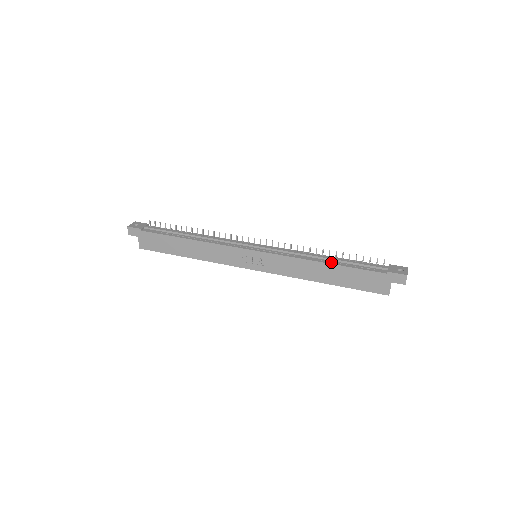
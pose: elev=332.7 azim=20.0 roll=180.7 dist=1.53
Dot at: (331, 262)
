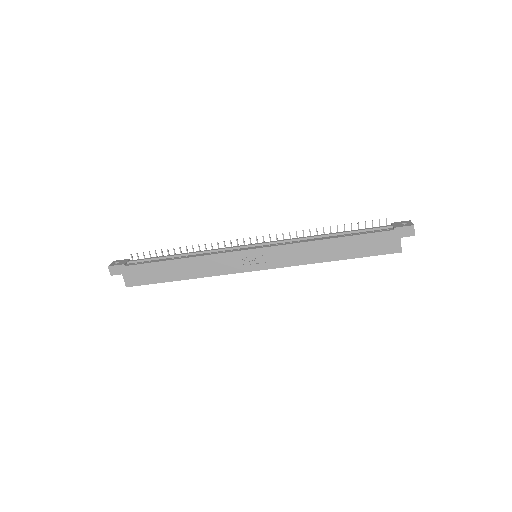
Dot at: (336, 236)
